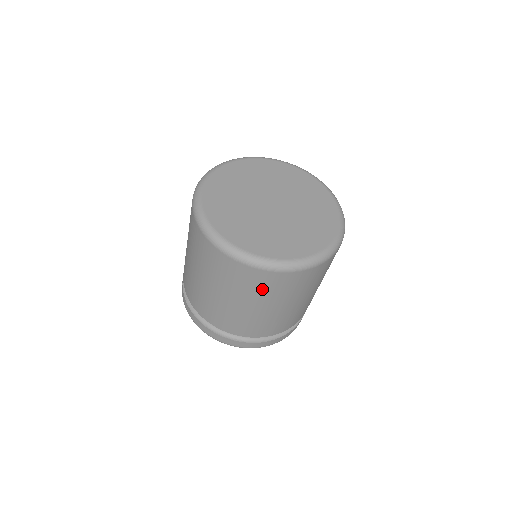
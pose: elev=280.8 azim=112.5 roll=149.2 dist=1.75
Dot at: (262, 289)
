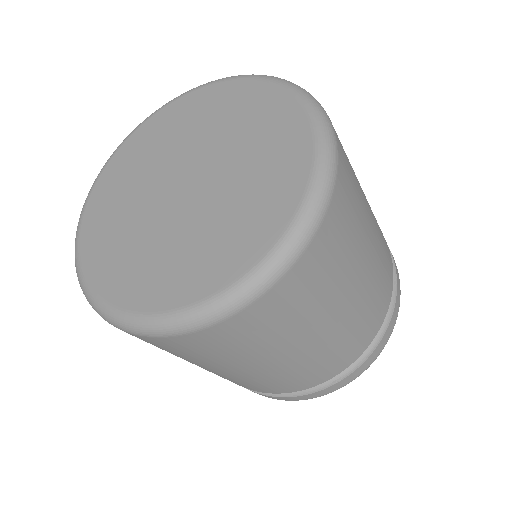
Dot at: (284, 322)
